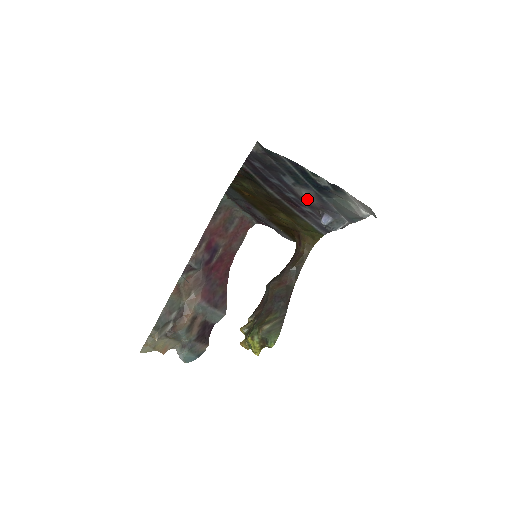
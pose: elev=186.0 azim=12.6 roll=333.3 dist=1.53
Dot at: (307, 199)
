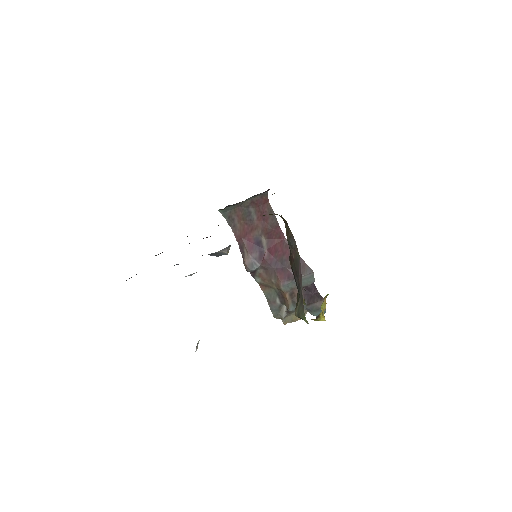
Dot at: occluded
